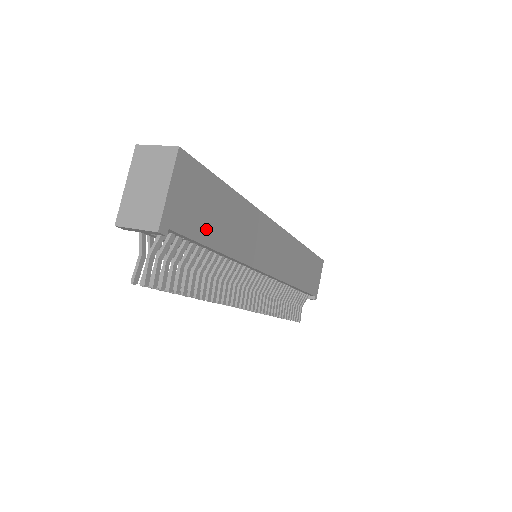
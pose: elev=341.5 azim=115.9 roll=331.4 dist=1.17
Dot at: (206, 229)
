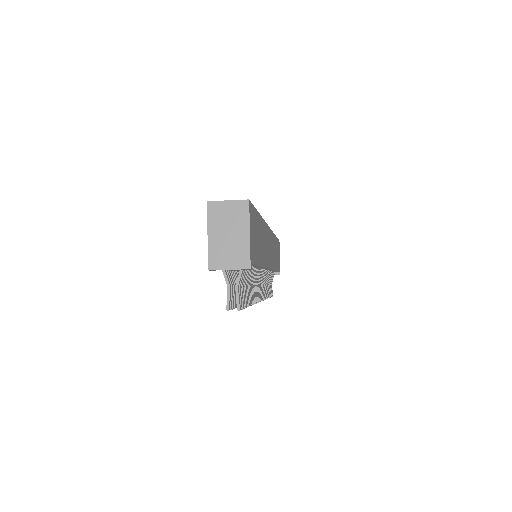
Dot at: (258, 253)
